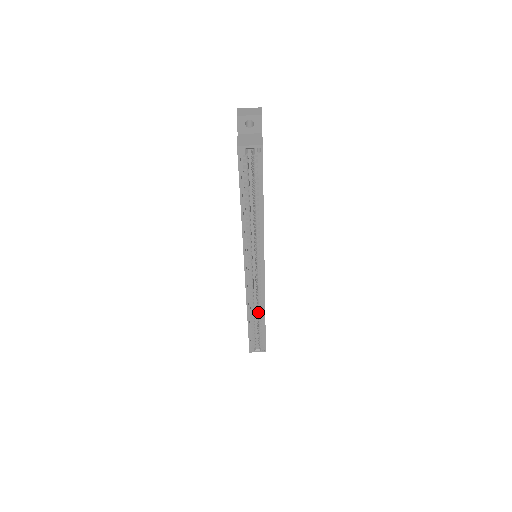
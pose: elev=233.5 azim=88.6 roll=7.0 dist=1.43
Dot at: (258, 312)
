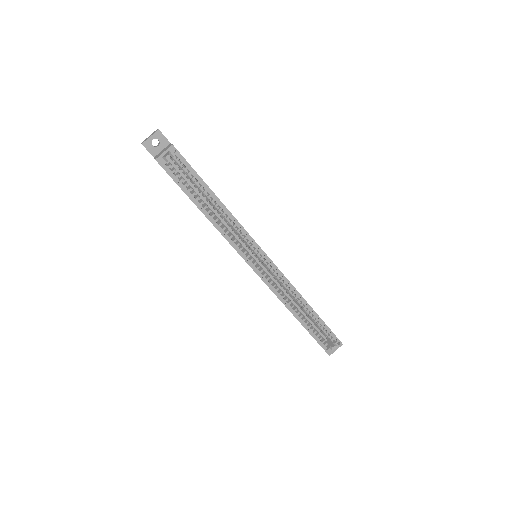
Dot at: (300, 305)
